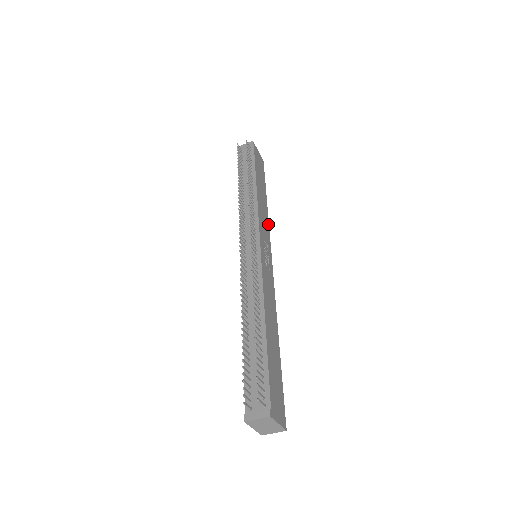
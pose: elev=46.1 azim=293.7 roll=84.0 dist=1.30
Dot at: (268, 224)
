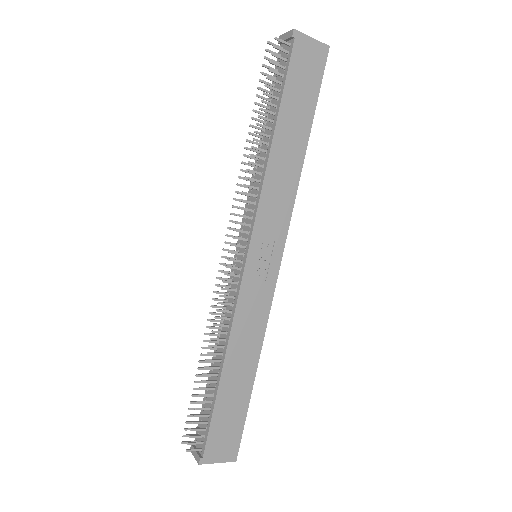
Dot at: (294, 193)
